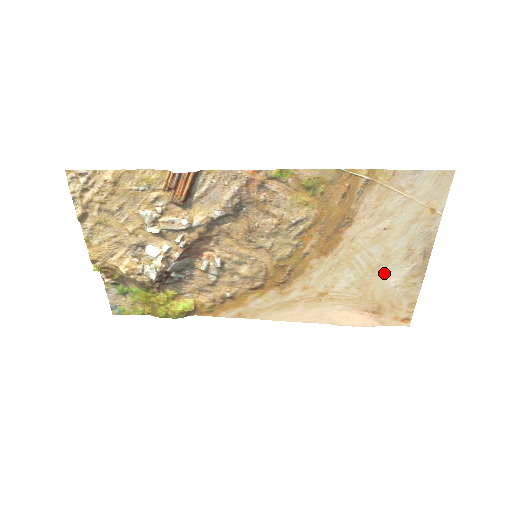
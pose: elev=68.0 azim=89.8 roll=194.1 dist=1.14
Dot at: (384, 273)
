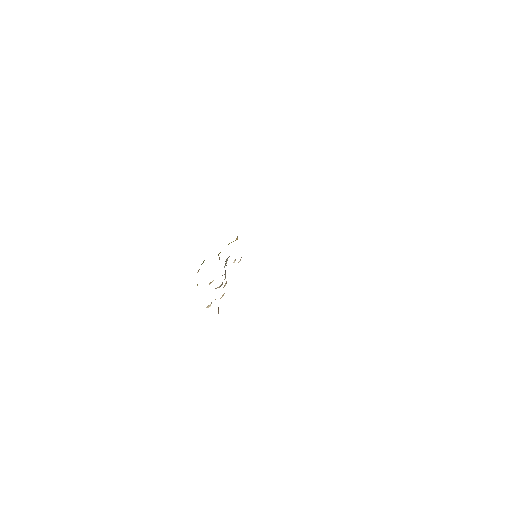
Dot at: occluded
